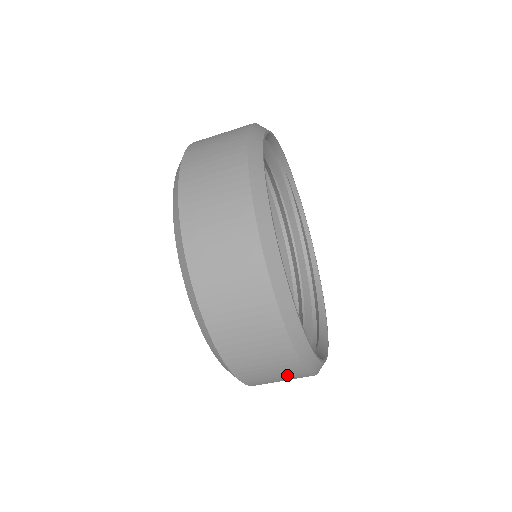
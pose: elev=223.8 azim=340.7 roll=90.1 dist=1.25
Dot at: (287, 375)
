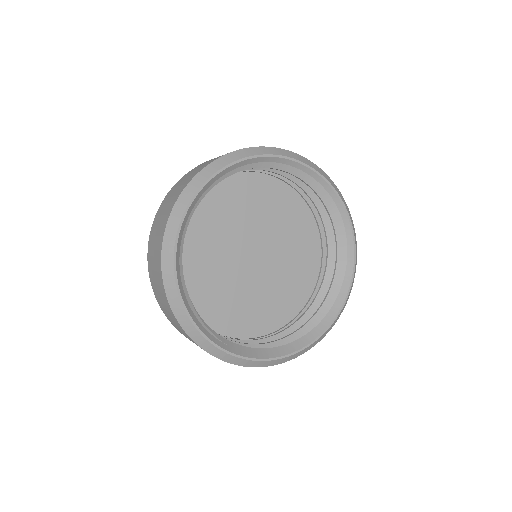
Dot at: occluded
